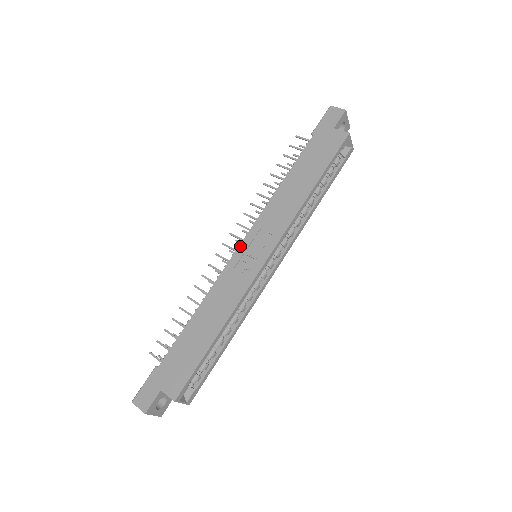
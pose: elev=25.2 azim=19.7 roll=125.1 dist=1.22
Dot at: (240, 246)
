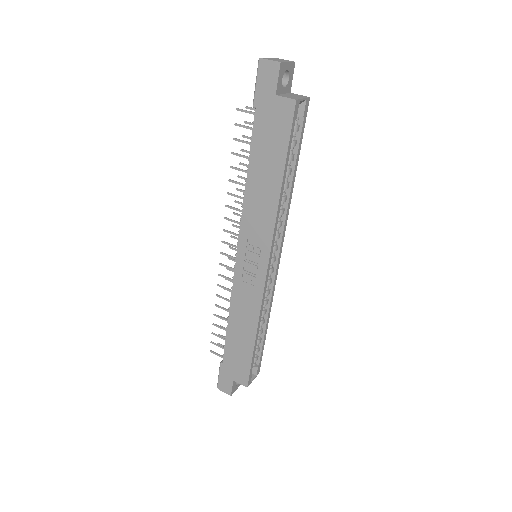
Dot at: (237, 258)
